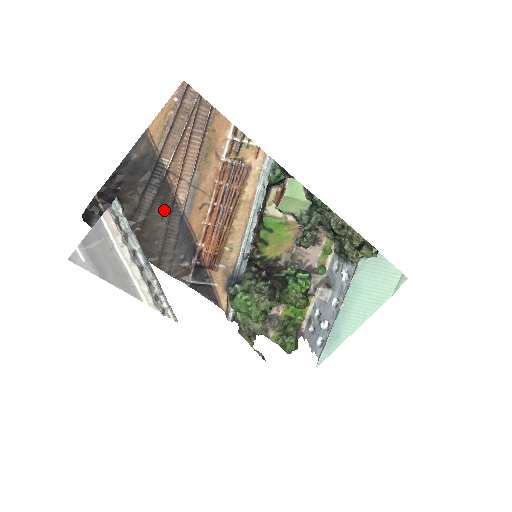
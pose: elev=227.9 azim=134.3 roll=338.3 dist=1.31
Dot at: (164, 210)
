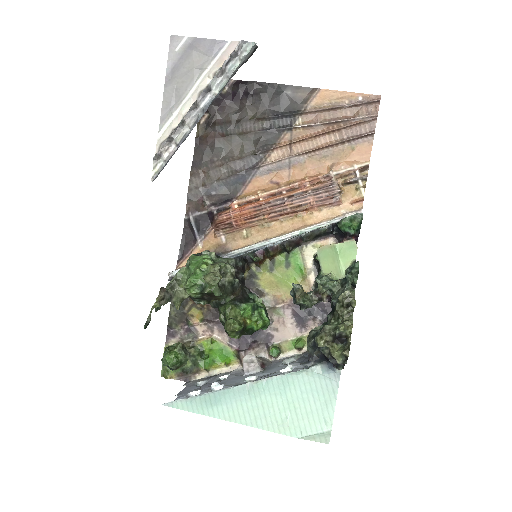
Dot at: (252, 148)
